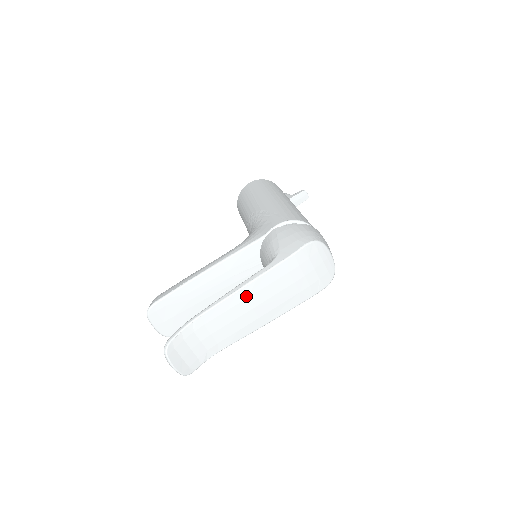
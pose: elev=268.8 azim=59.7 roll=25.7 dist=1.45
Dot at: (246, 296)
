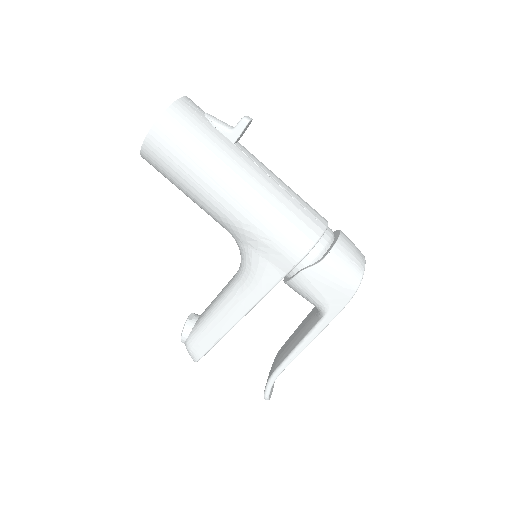
Dot at: occluded
